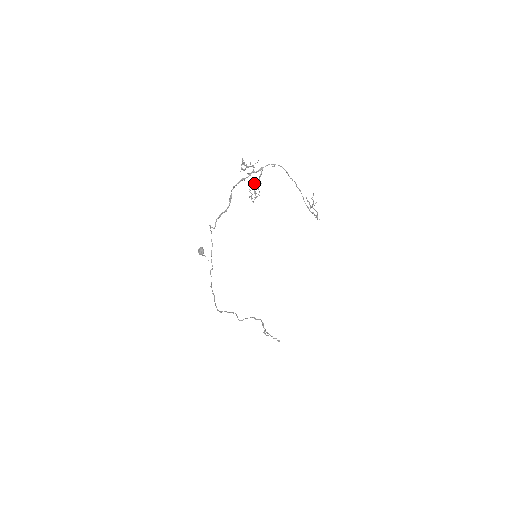
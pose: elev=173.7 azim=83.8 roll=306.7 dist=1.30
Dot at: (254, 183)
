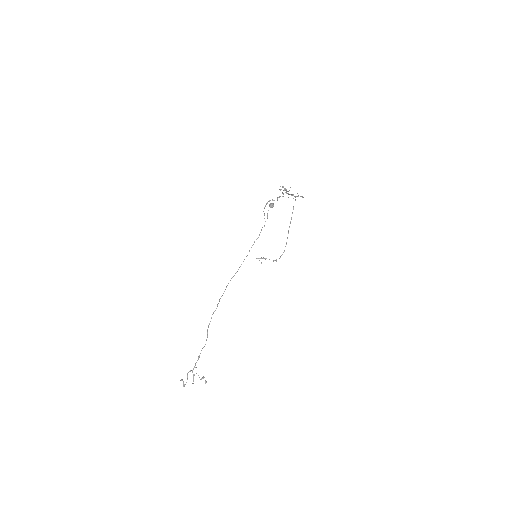
Dot at: occluded
